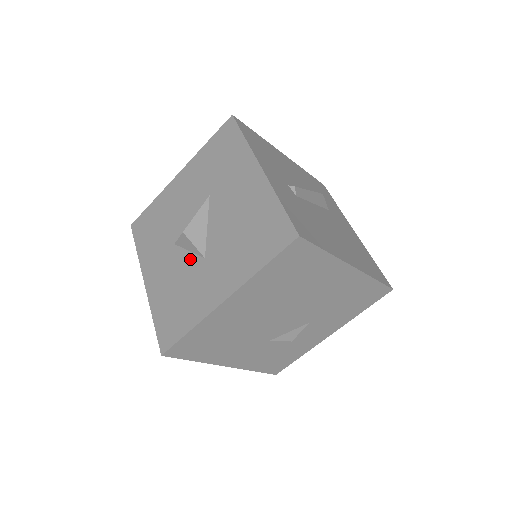
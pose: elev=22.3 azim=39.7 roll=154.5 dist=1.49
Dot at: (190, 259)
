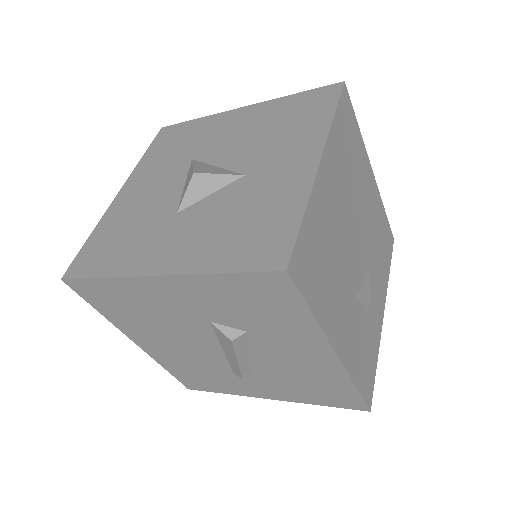
Dot at: (221, 194)
